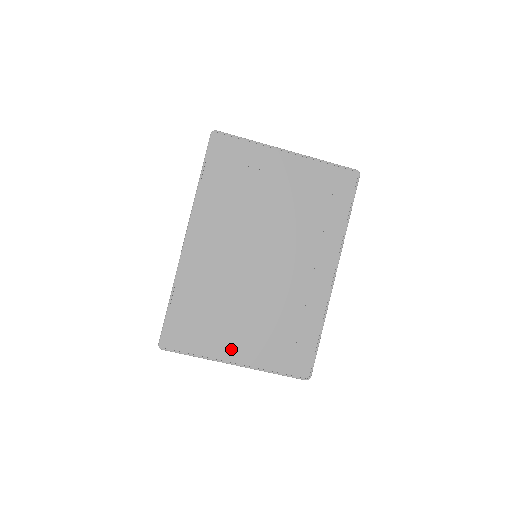
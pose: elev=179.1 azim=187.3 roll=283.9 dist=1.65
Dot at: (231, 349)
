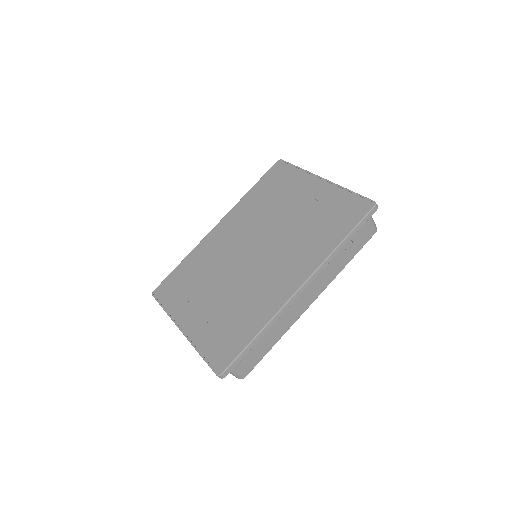
Dot at: (187, 316)
